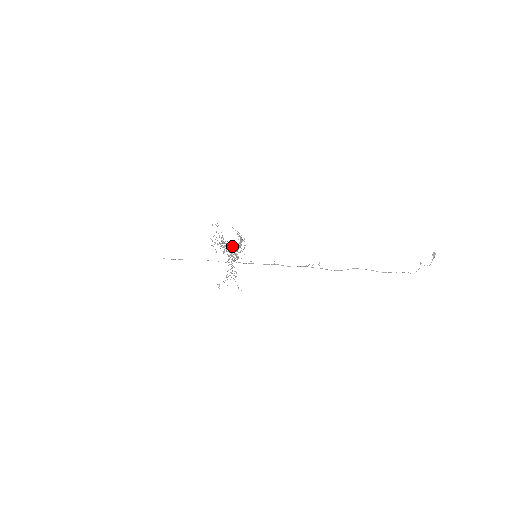
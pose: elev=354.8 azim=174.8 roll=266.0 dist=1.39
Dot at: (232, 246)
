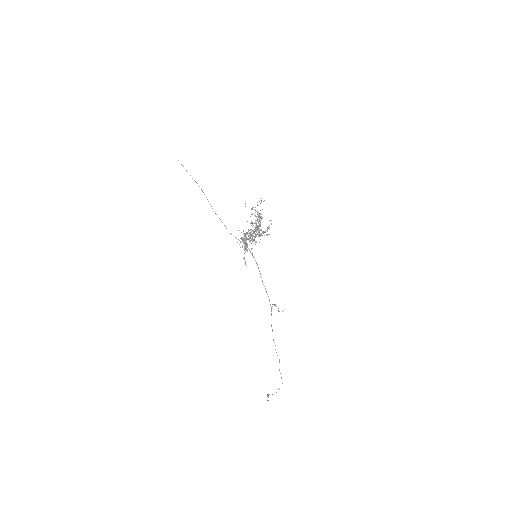
Dot at: (257, 227)
